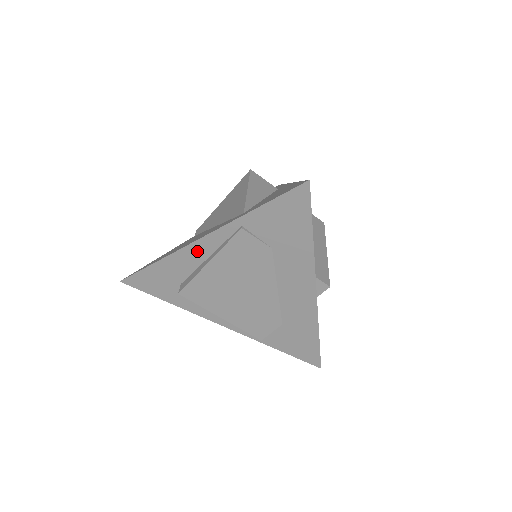
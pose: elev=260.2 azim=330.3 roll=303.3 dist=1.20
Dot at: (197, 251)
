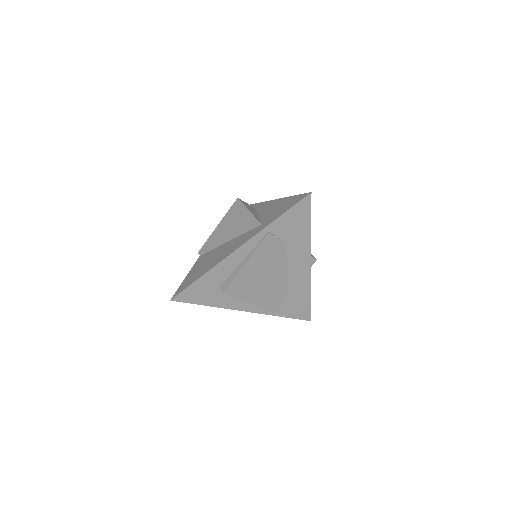
Dot at: (235, 258)
